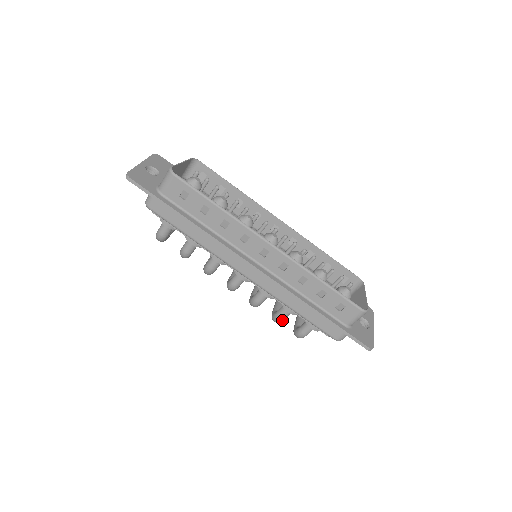
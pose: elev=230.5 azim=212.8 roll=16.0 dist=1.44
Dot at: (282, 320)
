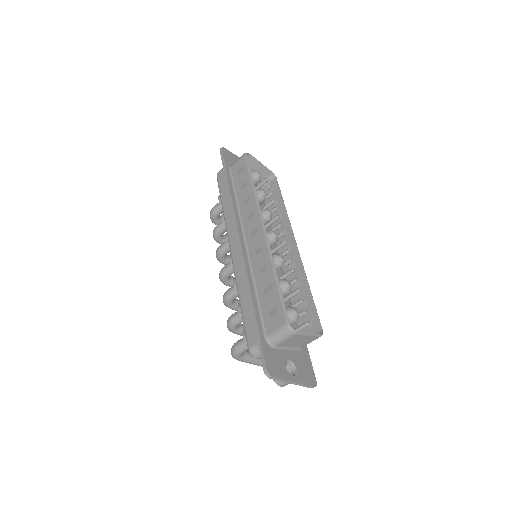
Dot at: (231, 323)
